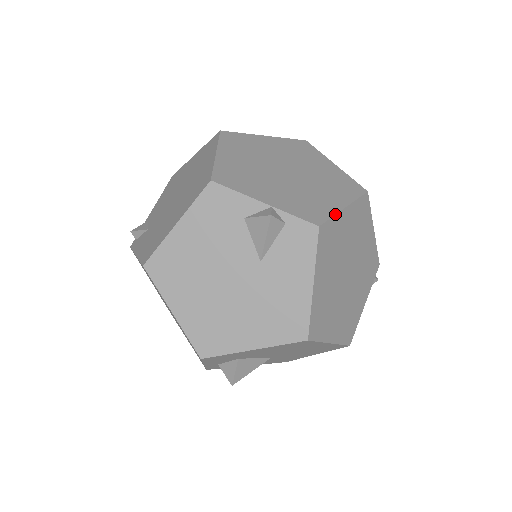
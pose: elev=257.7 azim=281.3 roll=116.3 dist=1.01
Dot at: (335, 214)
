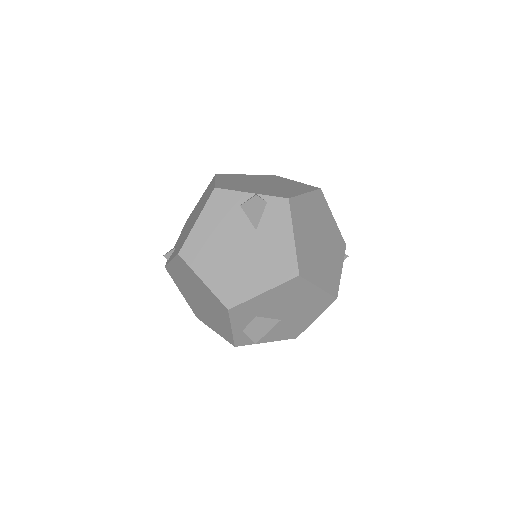
Dot at: (299, 195)
